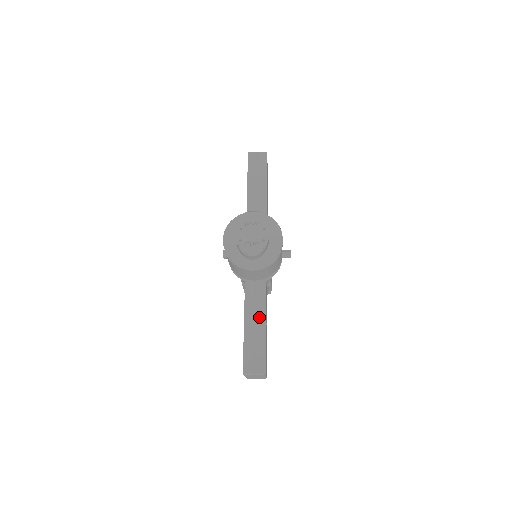
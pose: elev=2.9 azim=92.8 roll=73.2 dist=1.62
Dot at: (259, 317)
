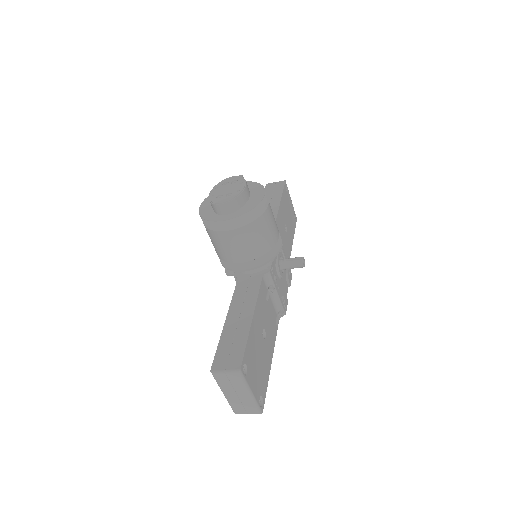
Dot at: (246, 310)
